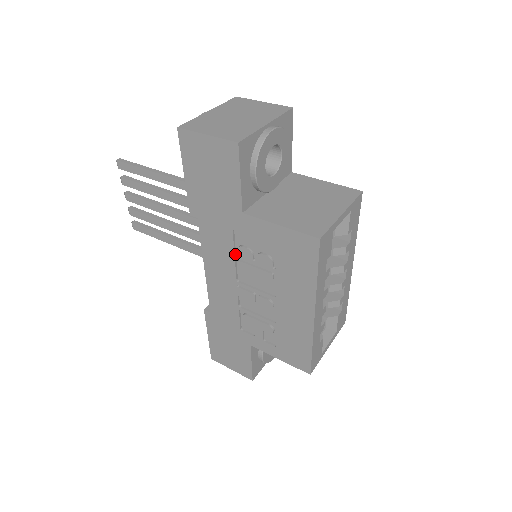
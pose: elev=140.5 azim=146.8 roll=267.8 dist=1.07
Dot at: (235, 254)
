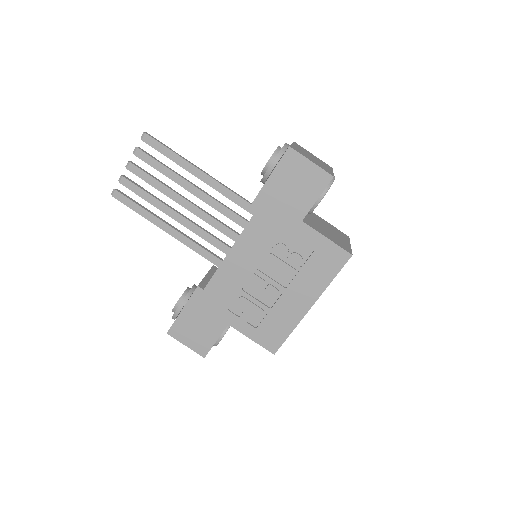
Dot at: (272, 248)
